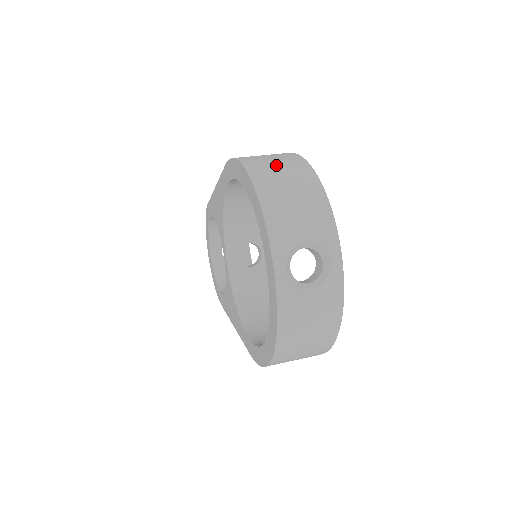
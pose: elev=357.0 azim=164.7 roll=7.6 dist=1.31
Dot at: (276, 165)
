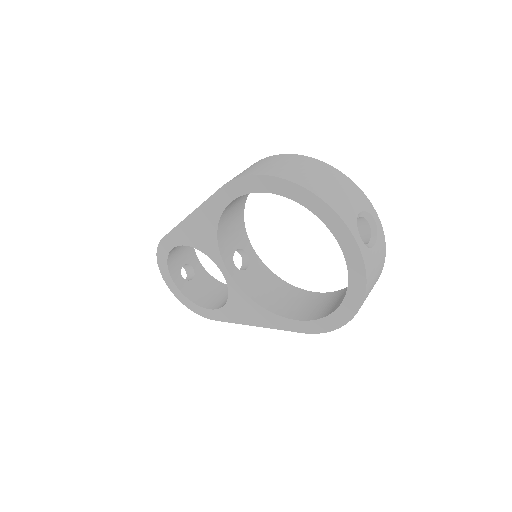
Dot at: (294, 167)
